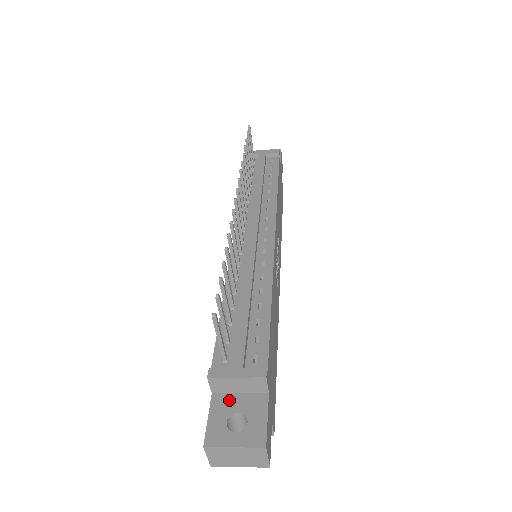
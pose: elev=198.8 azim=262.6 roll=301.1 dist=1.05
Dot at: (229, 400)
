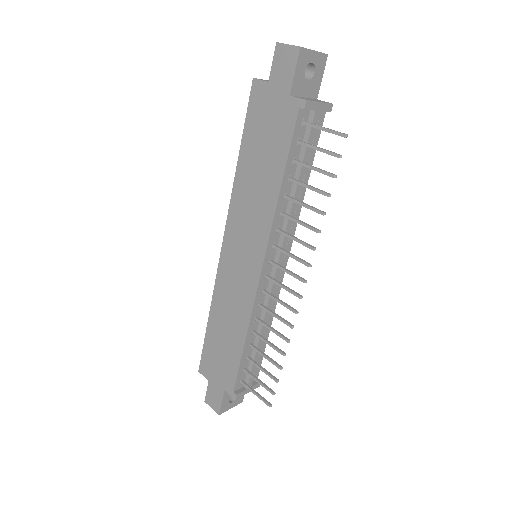
Dot at: occluded
